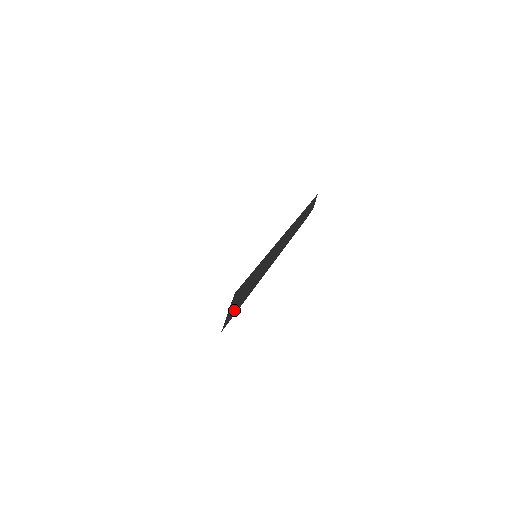
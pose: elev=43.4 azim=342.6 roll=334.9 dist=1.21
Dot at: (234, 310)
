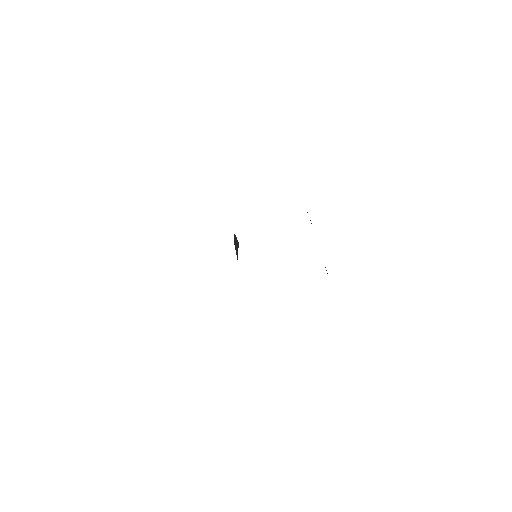
Dot at: occluded
